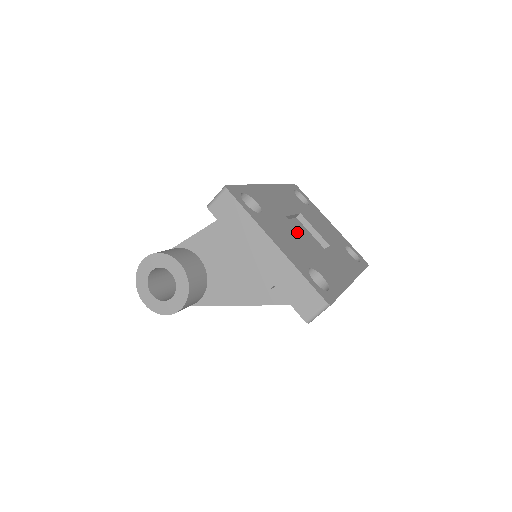
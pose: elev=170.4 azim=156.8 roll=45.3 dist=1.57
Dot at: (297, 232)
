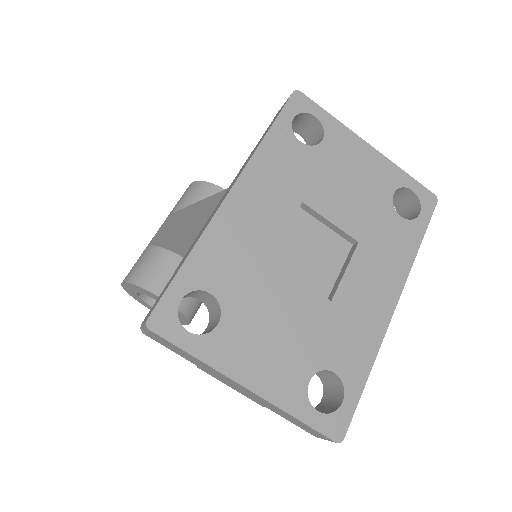
Dot at: (291, 287)
